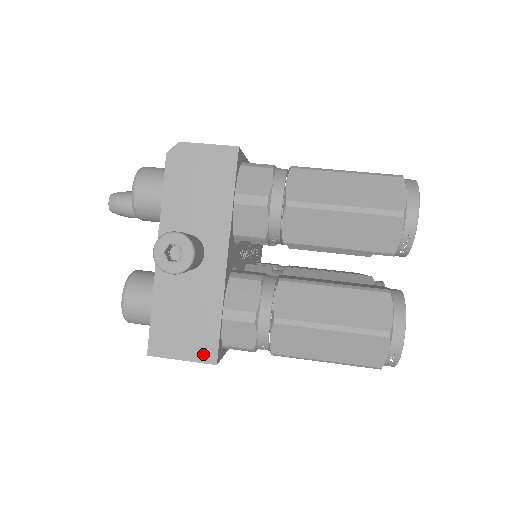
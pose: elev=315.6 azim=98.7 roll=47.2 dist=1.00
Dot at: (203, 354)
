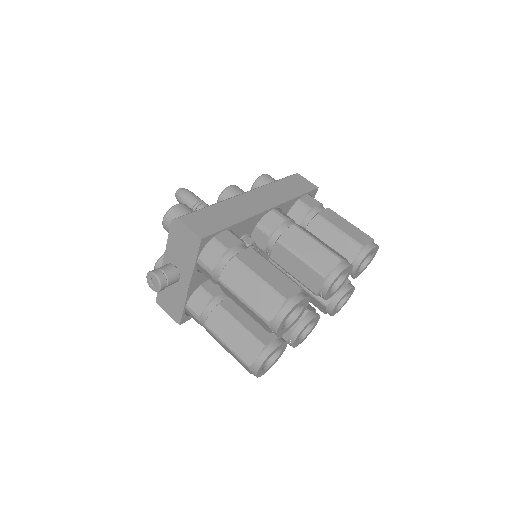
Dot at: (175, 317)
